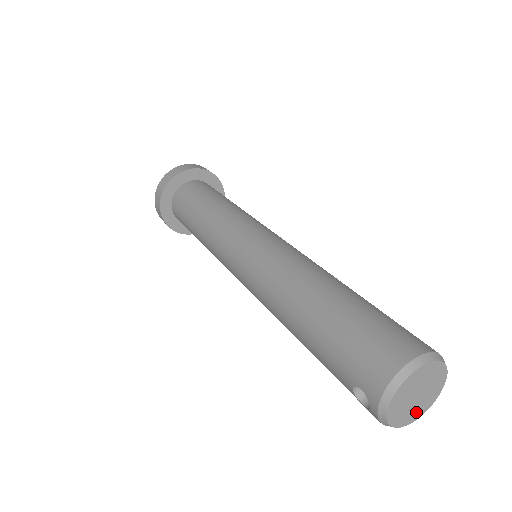
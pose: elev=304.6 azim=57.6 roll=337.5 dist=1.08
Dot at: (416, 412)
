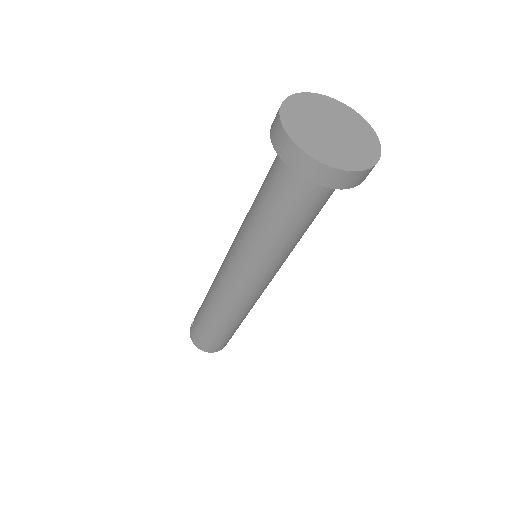
Dot at: occluded
